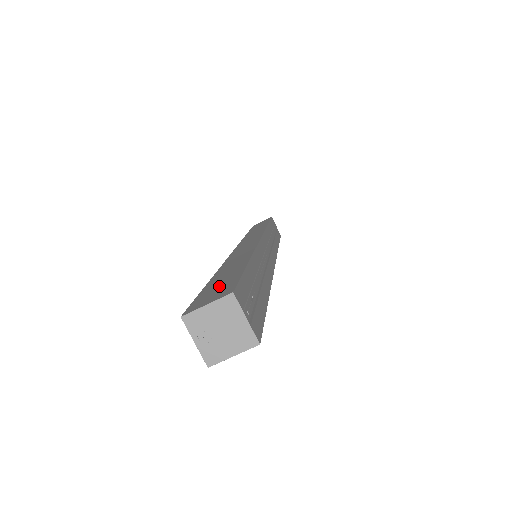
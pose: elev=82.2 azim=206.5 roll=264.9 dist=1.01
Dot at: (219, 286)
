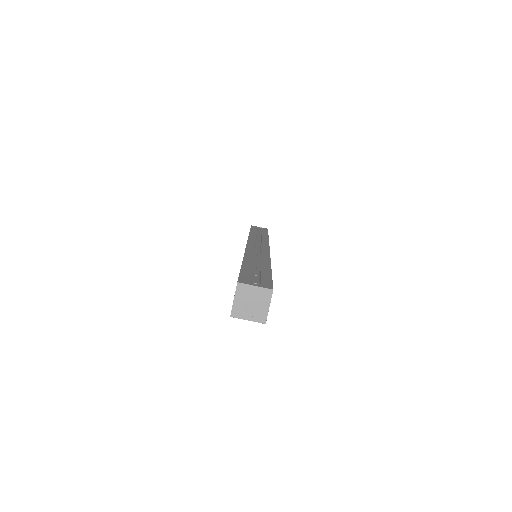
Dot at: occluded
